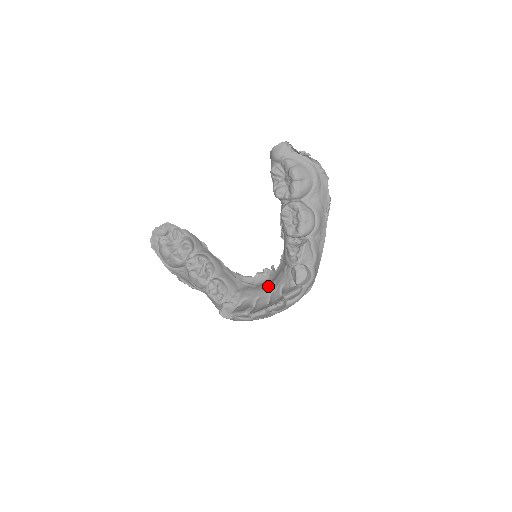
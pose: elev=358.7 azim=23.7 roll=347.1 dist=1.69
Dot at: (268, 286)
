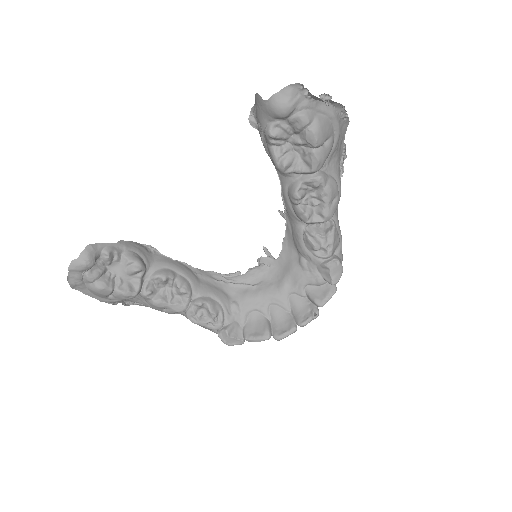
Dot at: (279, 287)
